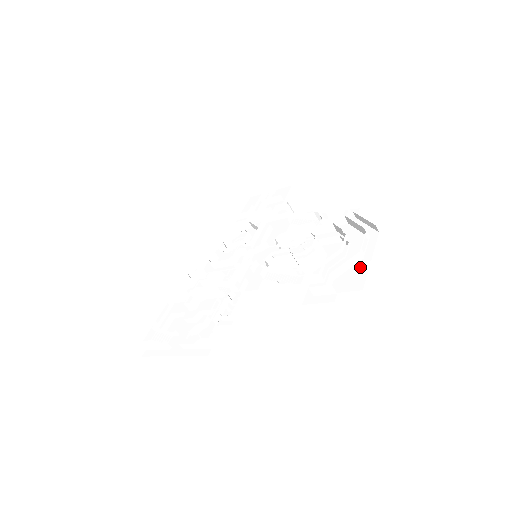
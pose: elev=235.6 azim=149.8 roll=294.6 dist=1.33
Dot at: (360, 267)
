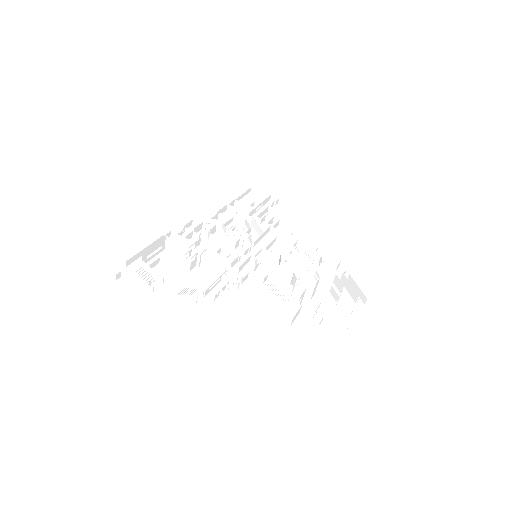
Dot at: (348, 326)
